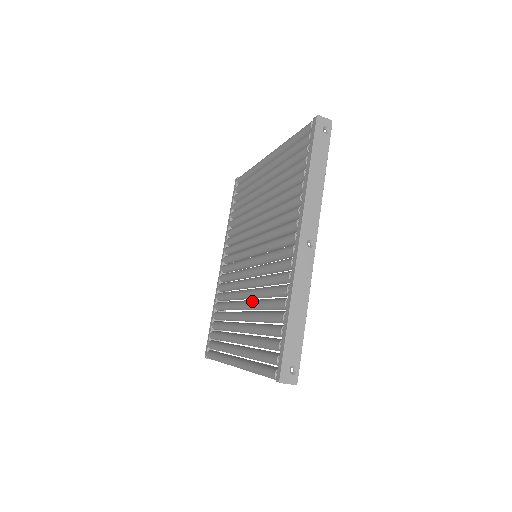
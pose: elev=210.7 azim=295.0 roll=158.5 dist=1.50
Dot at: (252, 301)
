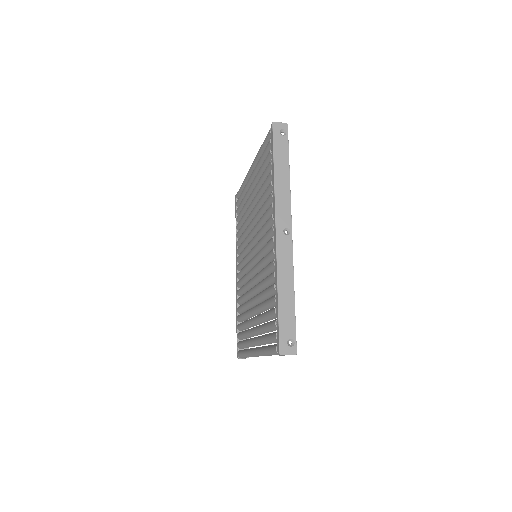
Dot at: (257, 295)
